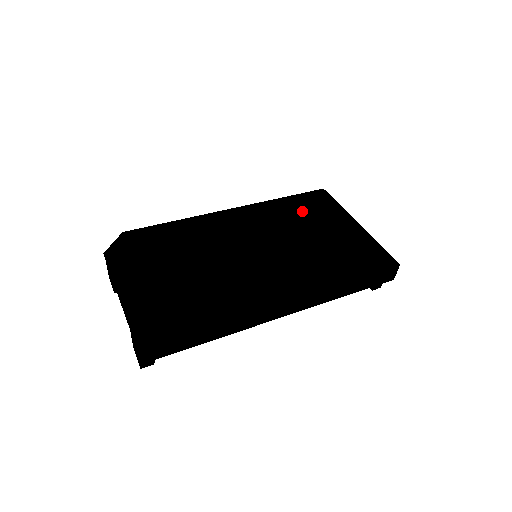
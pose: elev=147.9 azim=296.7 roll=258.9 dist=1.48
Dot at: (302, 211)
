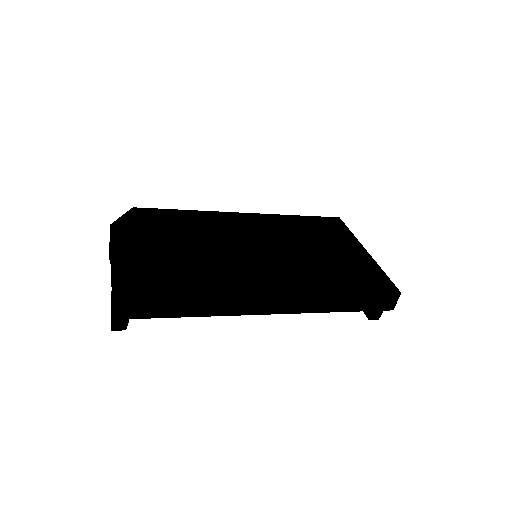
Dot at: (313, 229)
